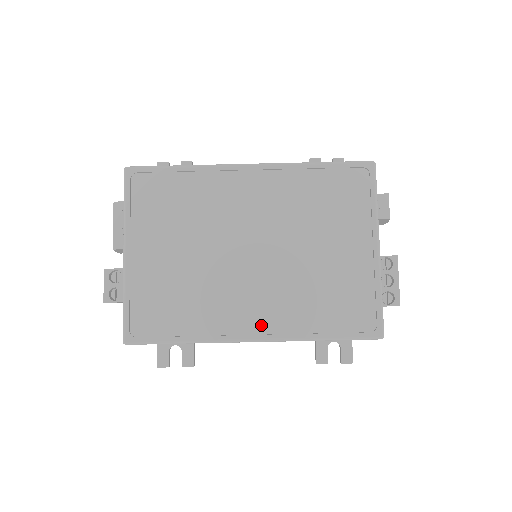
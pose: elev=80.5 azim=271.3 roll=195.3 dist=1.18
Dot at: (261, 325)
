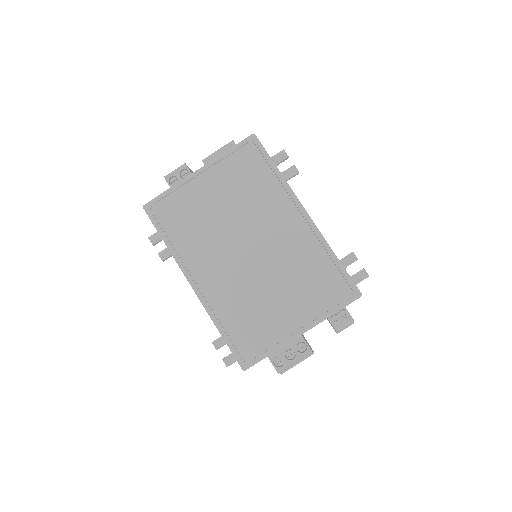
Dot at: (205, 285)
